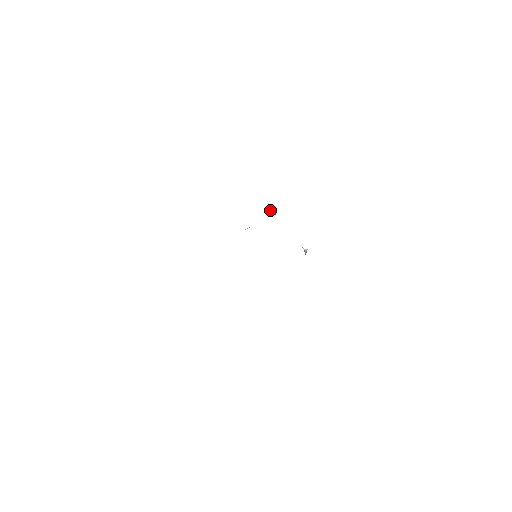
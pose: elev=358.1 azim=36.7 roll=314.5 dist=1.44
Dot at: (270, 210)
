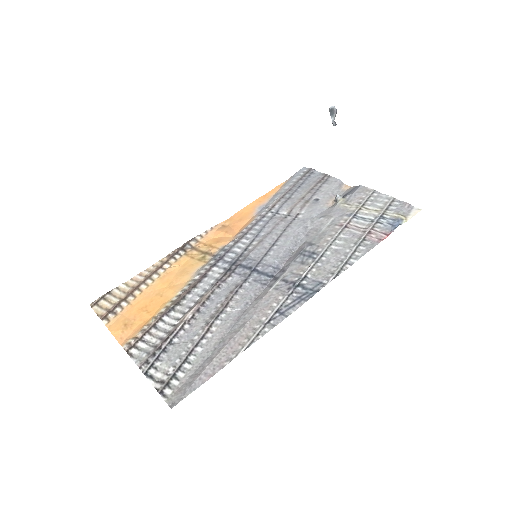
Dot at: (332, 117)
